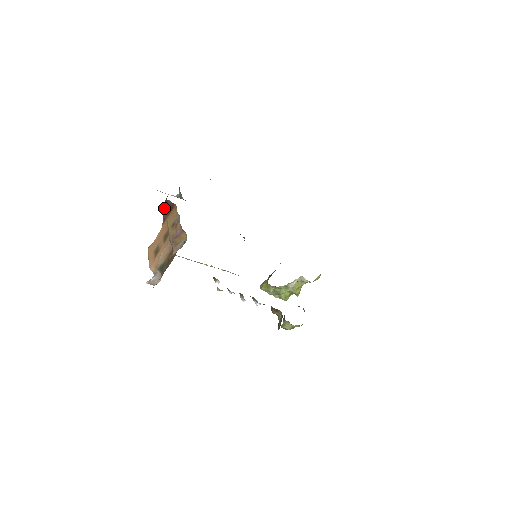
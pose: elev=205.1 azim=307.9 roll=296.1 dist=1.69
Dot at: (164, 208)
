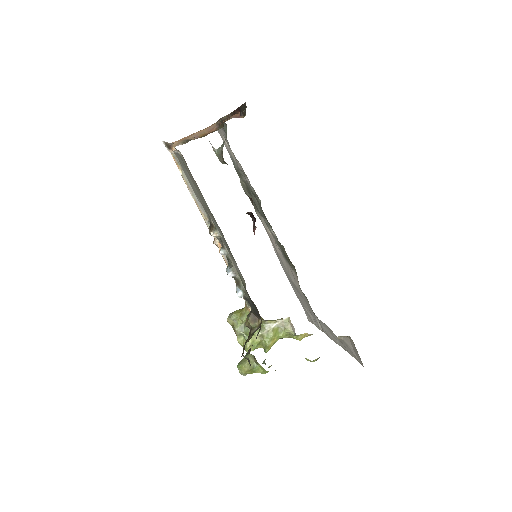
Dot at: occluded
